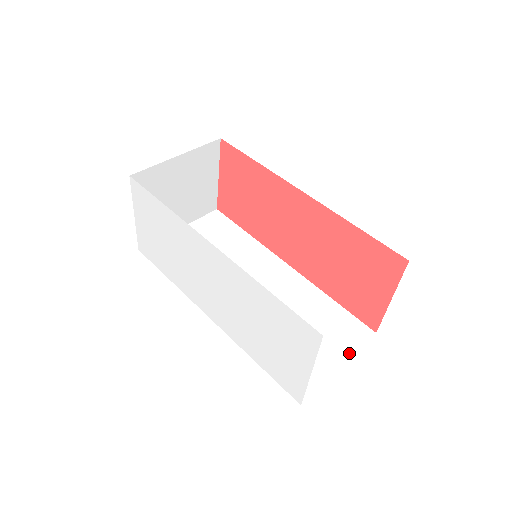
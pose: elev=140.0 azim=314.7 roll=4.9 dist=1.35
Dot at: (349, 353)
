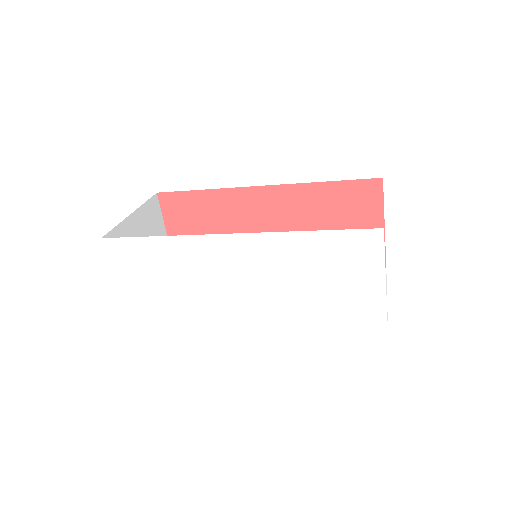
Dot at: occluded
